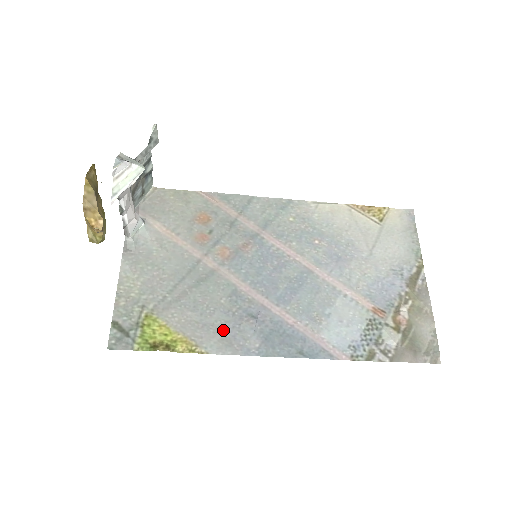
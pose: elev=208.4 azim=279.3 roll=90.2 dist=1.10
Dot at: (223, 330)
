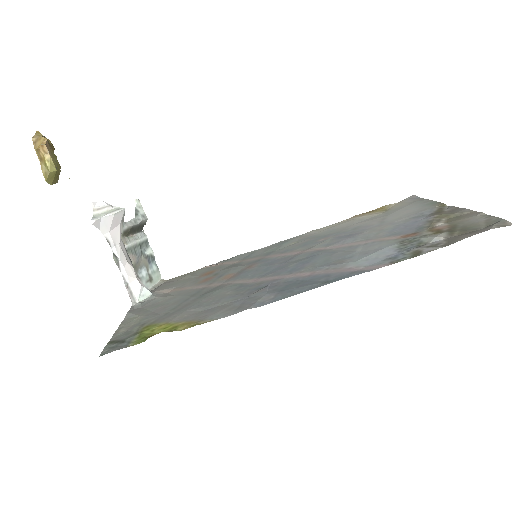
Dot at: (230, 304)
